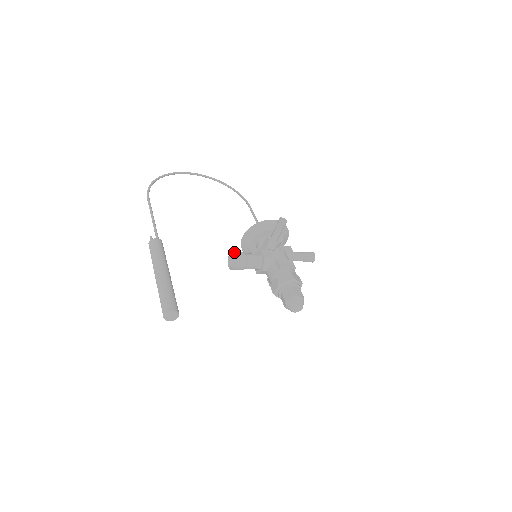
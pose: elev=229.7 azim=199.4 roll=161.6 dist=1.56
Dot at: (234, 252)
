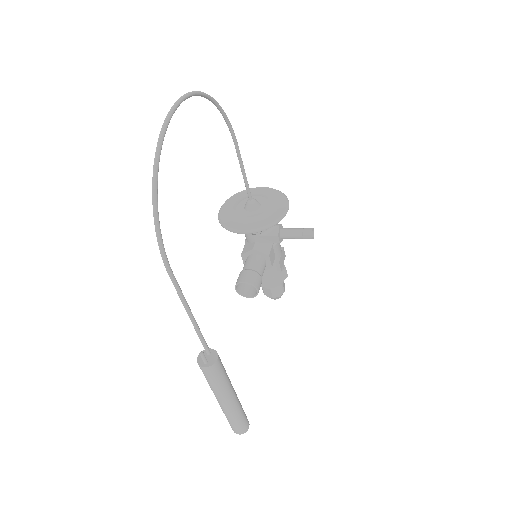
Dot at: (257, 286)
